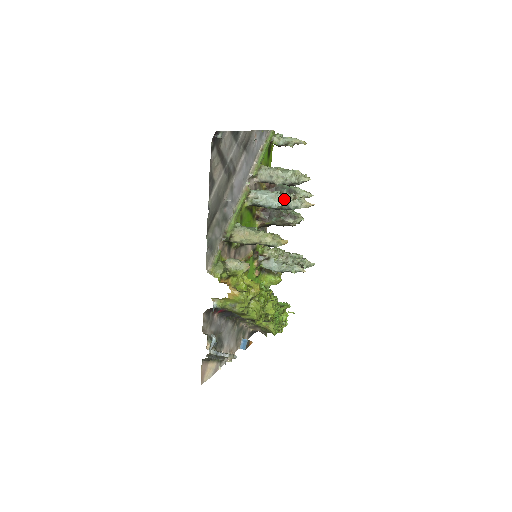
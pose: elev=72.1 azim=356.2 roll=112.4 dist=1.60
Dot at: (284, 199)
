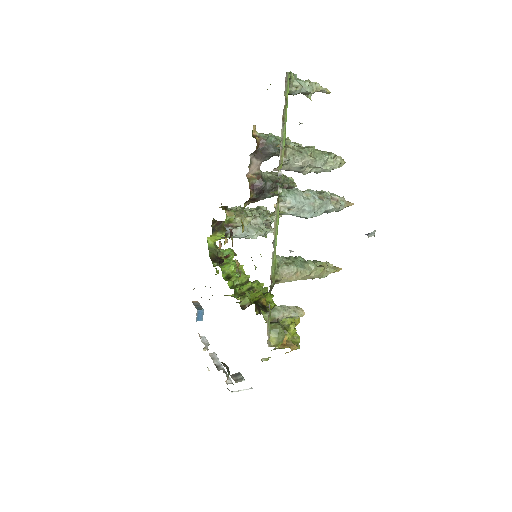
Dot at: (325, 206)
